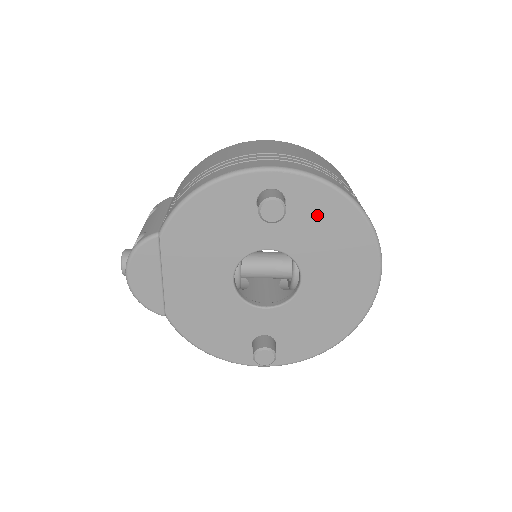
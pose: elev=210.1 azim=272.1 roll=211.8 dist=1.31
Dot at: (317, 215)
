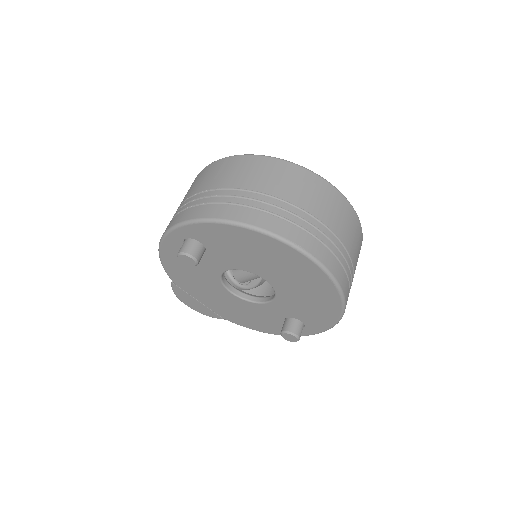
Dot at: (225, 242)
